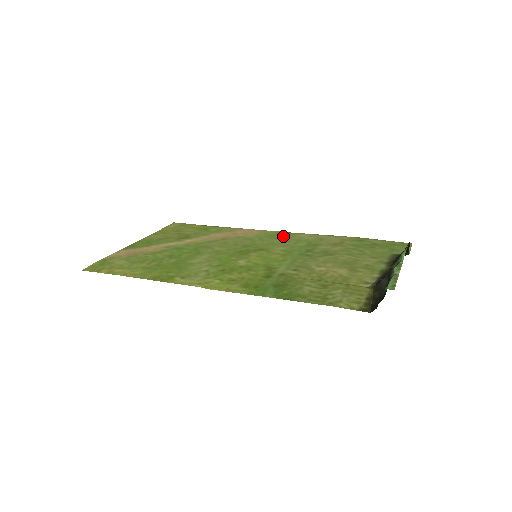
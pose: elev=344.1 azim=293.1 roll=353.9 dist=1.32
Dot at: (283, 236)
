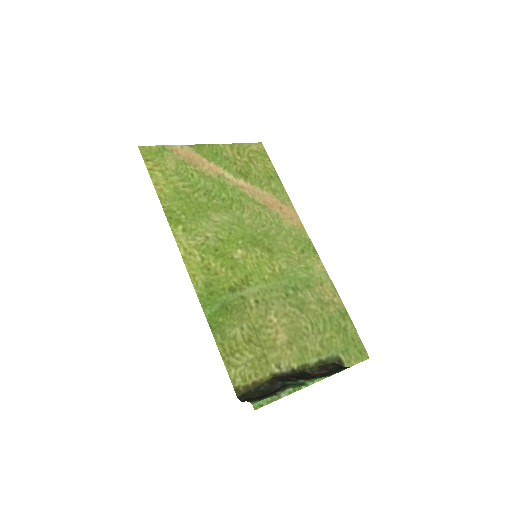
Dot at: (305, 250)
